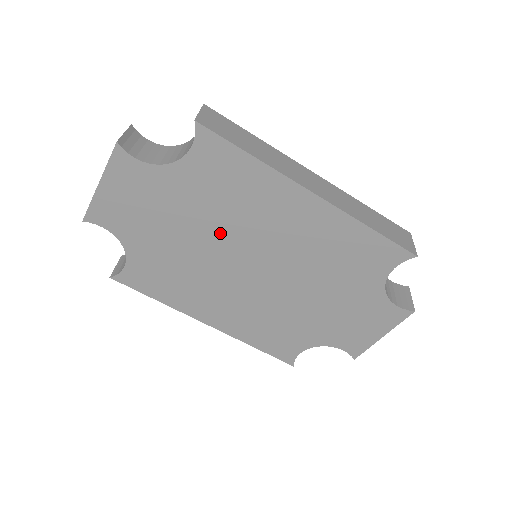
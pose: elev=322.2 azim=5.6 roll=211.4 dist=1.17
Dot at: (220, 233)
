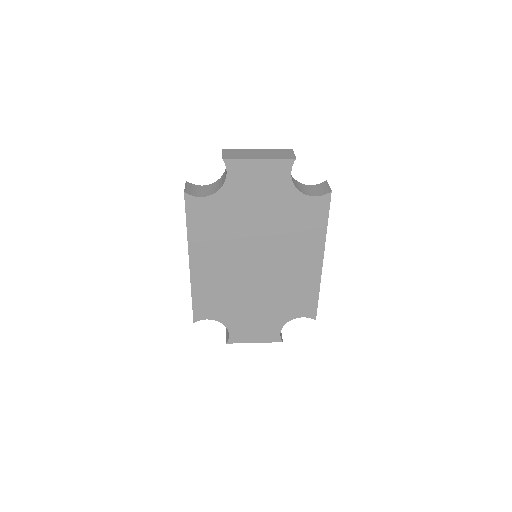
Dot at: (269, 235)
